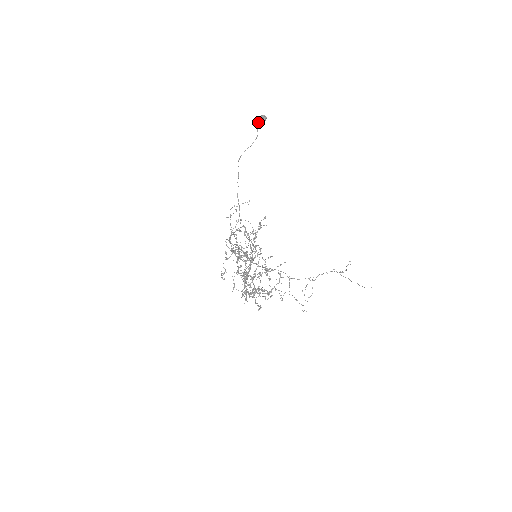
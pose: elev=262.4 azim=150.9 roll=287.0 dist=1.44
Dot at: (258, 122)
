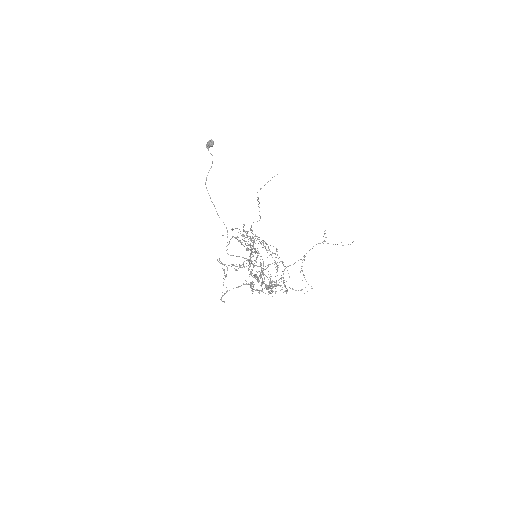
Dot at: (208, 147)
